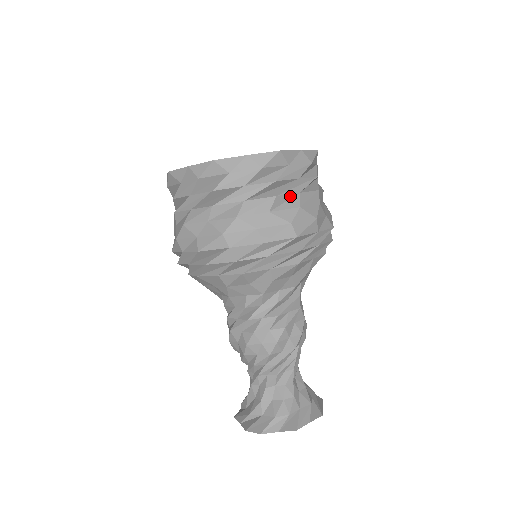
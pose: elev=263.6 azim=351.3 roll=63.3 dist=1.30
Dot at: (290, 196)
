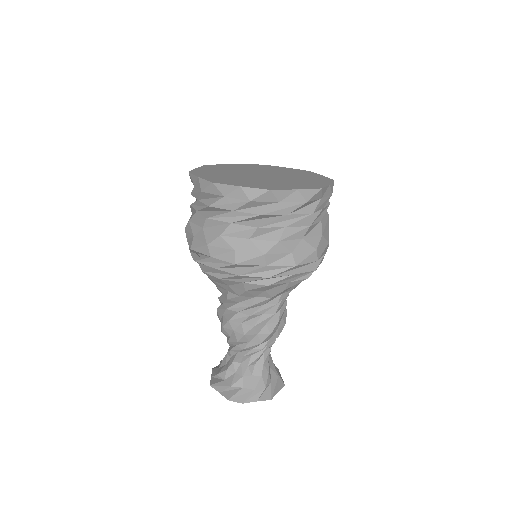
Dot at: (316, 224)
